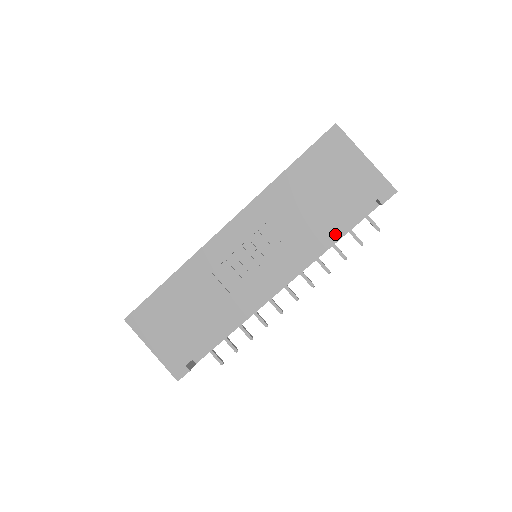
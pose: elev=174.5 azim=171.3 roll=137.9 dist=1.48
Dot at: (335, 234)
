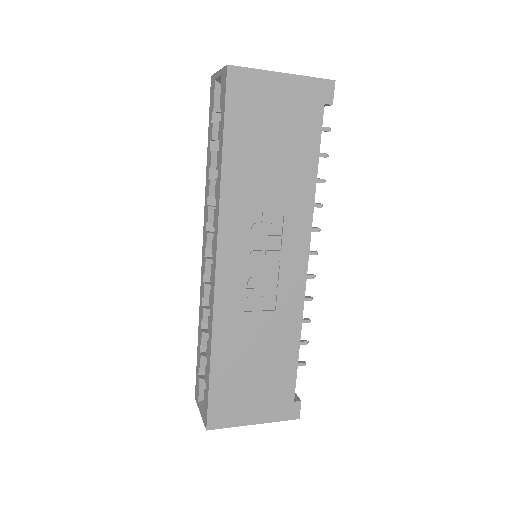
Dot at: (316, 170)
